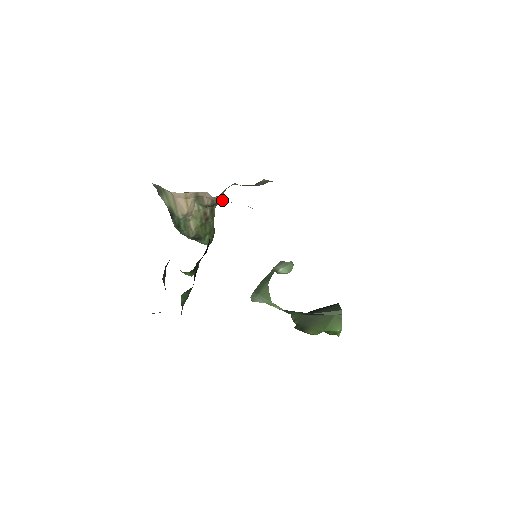
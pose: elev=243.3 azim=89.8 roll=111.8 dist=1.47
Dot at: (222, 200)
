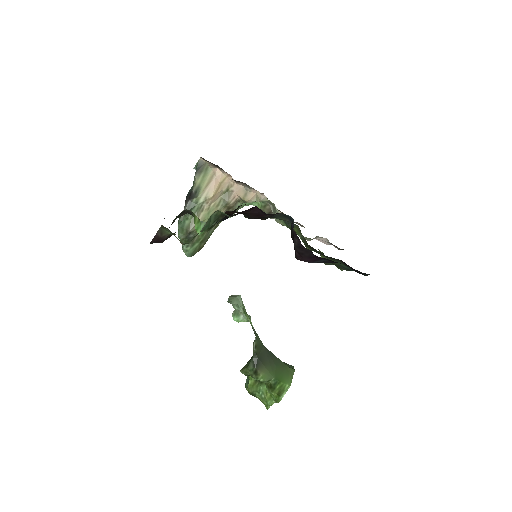
Dot at: (252, 197)
